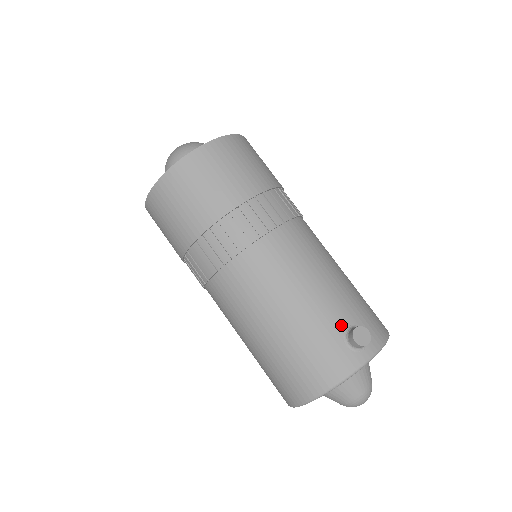
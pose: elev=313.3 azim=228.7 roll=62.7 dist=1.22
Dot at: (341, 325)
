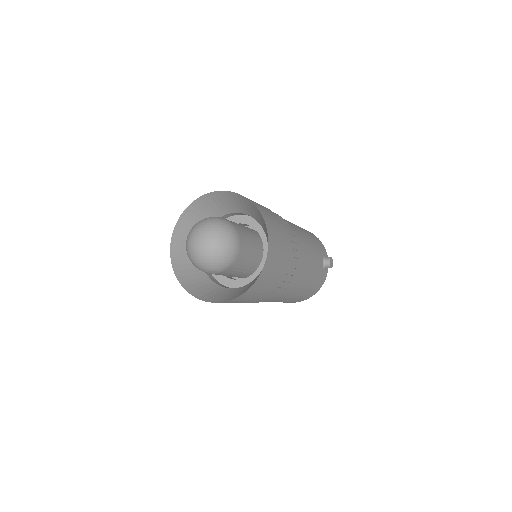
Dot at: (322, 264)
